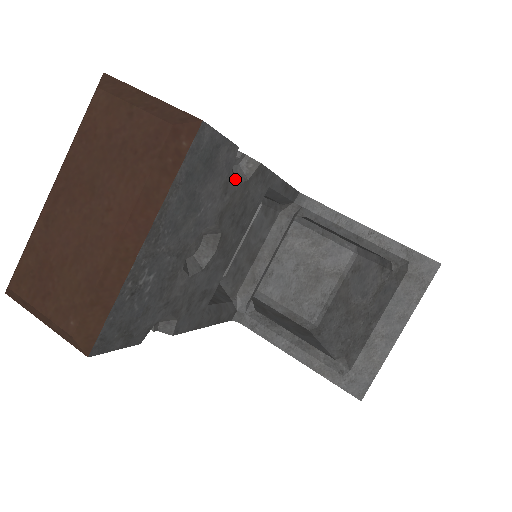
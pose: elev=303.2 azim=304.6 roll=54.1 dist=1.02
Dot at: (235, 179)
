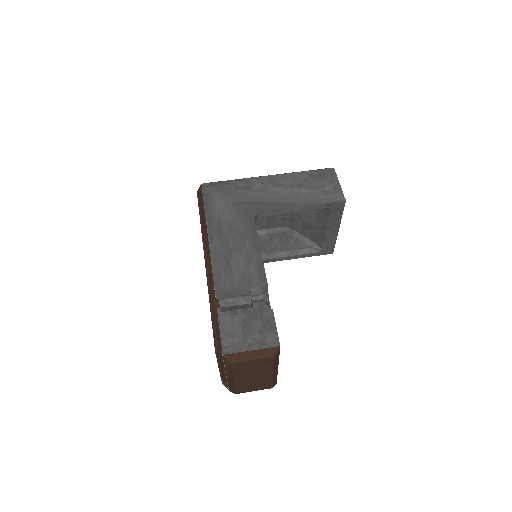
Dot at: (268, 302)
